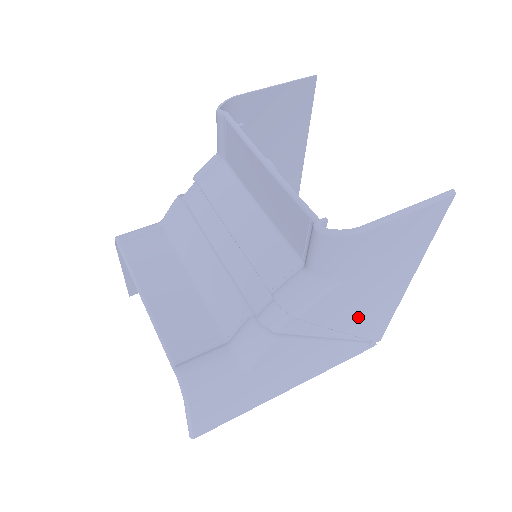
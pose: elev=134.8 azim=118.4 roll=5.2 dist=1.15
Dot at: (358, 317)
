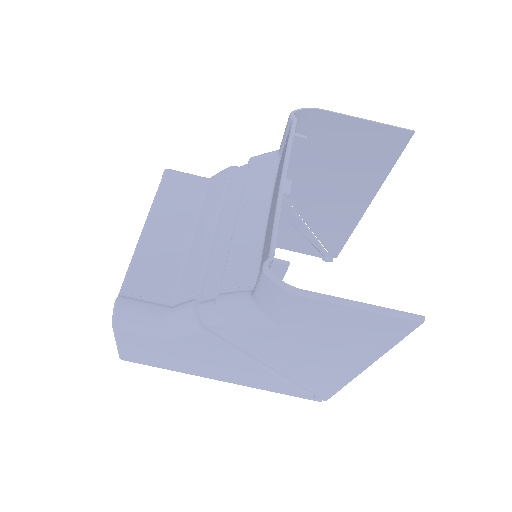
Dot at: (298, 365)
